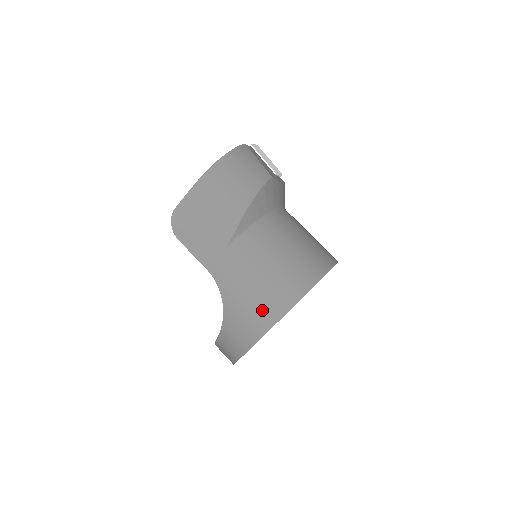
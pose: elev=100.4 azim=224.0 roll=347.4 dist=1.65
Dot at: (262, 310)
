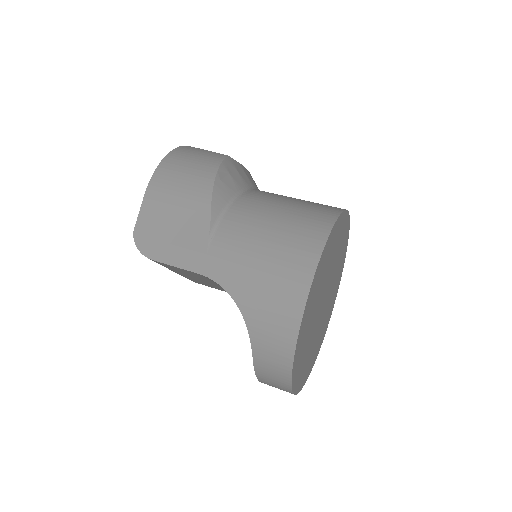
Dot at: (285, 282)
